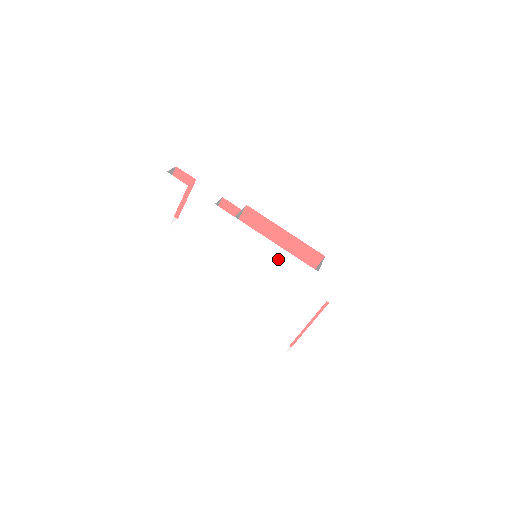
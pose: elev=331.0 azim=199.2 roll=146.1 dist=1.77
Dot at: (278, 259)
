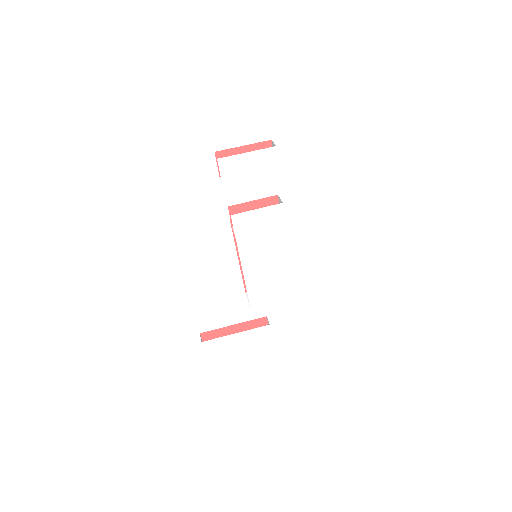
Dot at: (280, 274)
